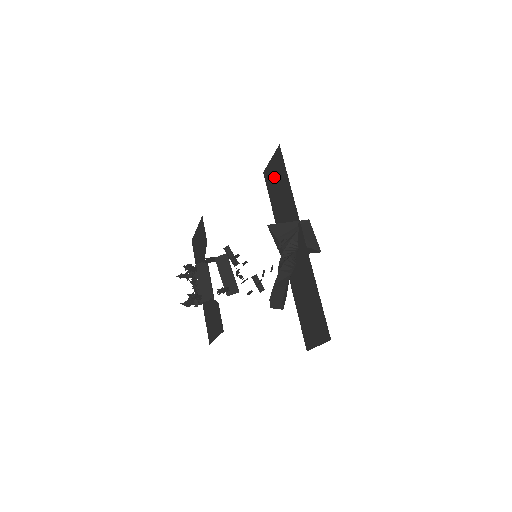
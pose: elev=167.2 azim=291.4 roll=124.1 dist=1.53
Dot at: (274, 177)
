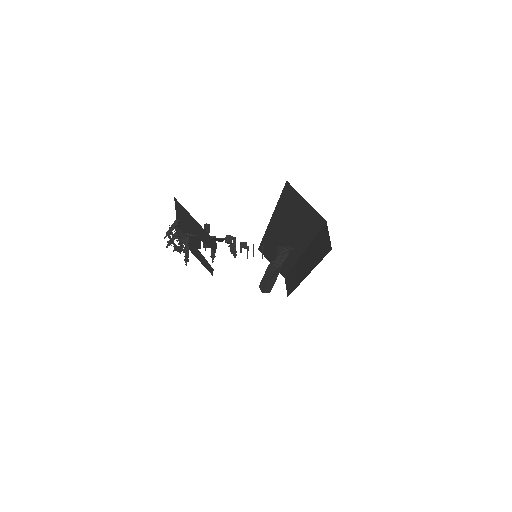
Dot at: (299, 208)
